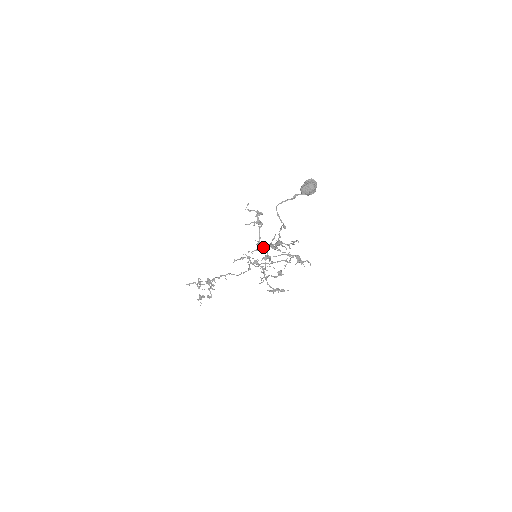
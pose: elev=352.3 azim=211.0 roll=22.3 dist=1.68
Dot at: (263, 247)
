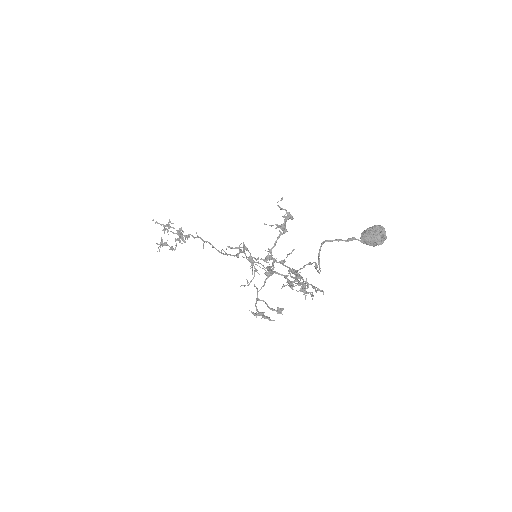
Dot at: (273, 259)
